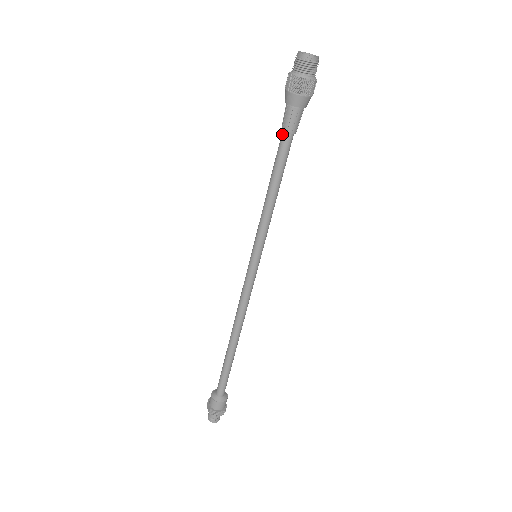
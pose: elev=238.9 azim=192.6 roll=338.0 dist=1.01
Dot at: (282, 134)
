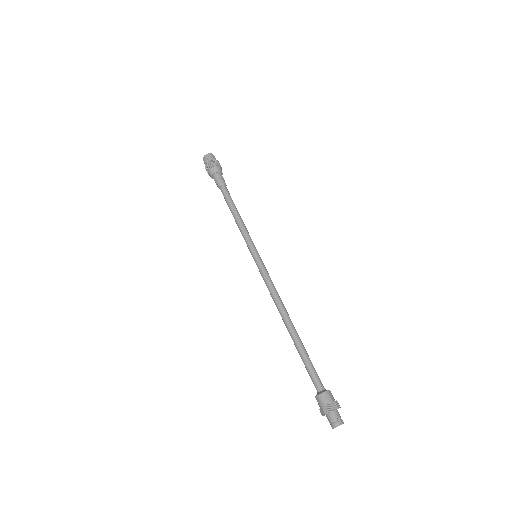
Dot at: (220, 189)
